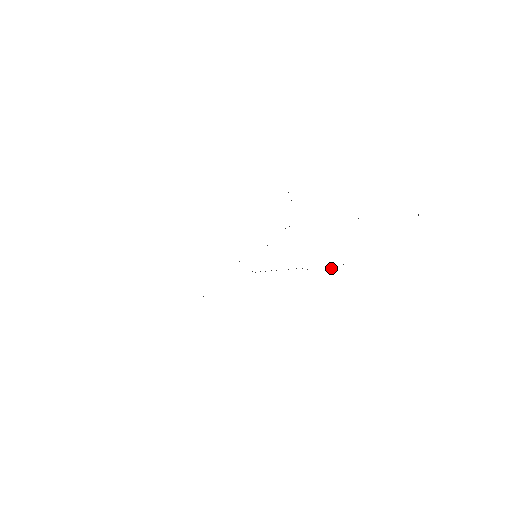
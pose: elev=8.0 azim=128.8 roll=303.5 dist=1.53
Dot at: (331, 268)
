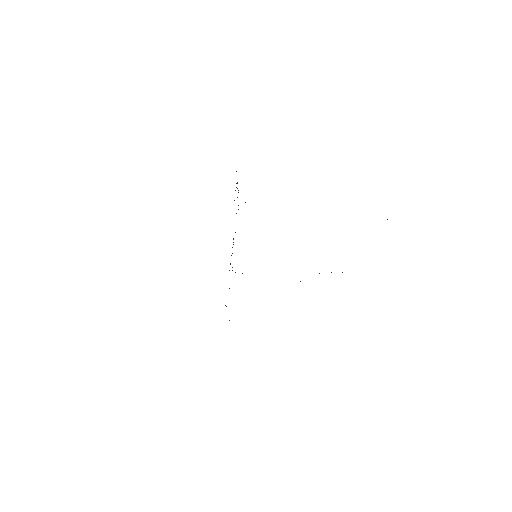
Dot at: occluded
